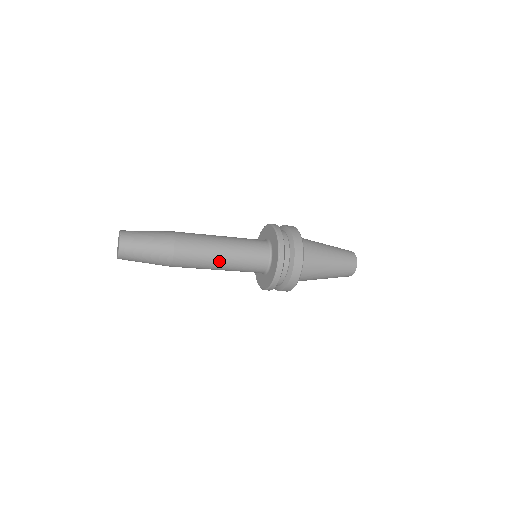
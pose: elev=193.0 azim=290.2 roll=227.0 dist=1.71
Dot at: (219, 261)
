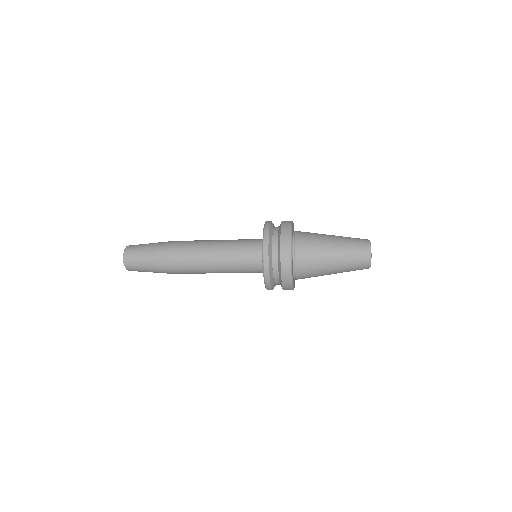
Dot at: (213, 272)
